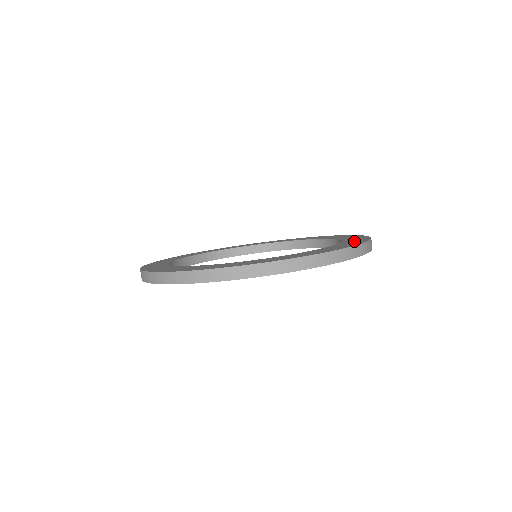
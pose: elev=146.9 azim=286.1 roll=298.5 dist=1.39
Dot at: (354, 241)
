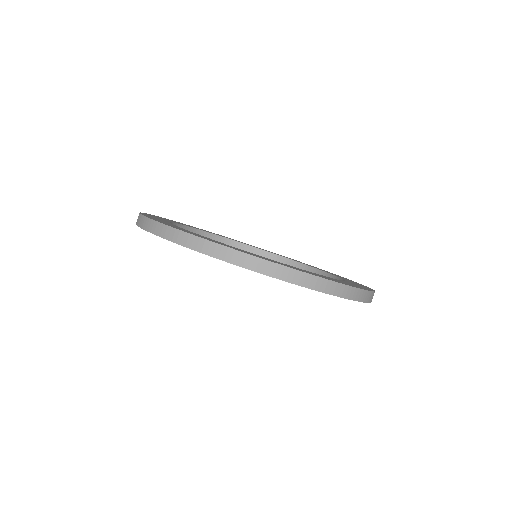
Dot at: occluded
